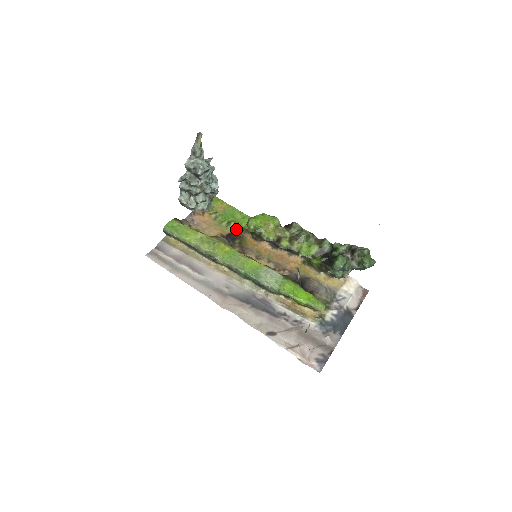
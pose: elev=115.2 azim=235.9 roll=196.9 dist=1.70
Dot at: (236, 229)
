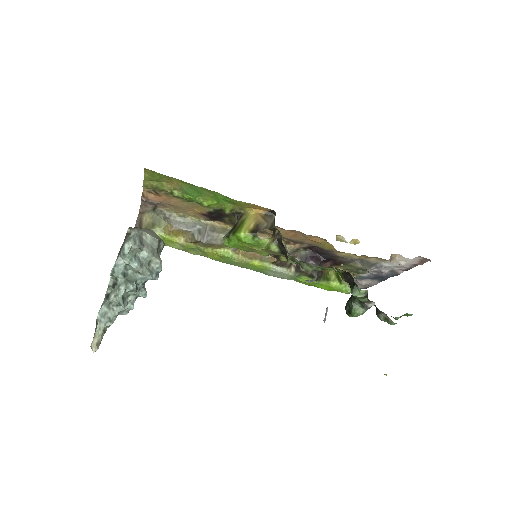
Dot at: (215, 209)
